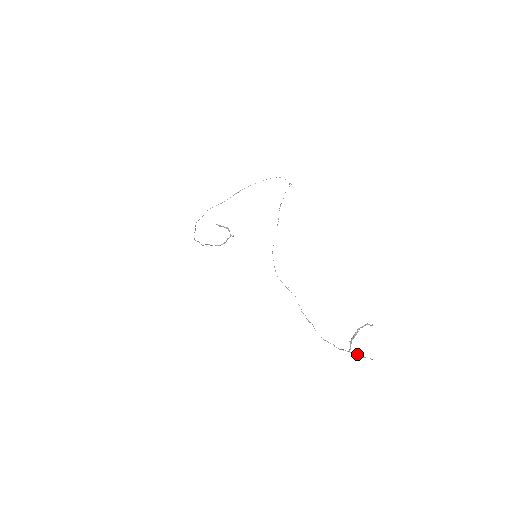
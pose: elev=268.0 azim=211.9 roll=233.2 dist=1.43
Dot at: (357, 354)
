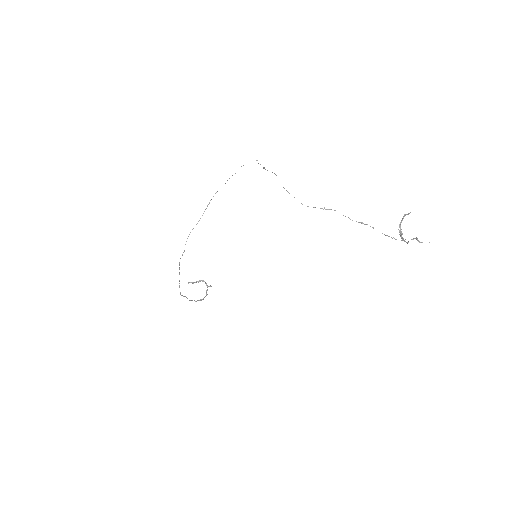
Dot at: (417, 239)
